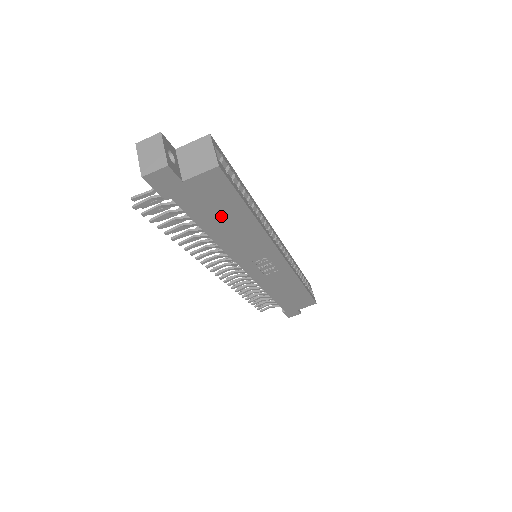
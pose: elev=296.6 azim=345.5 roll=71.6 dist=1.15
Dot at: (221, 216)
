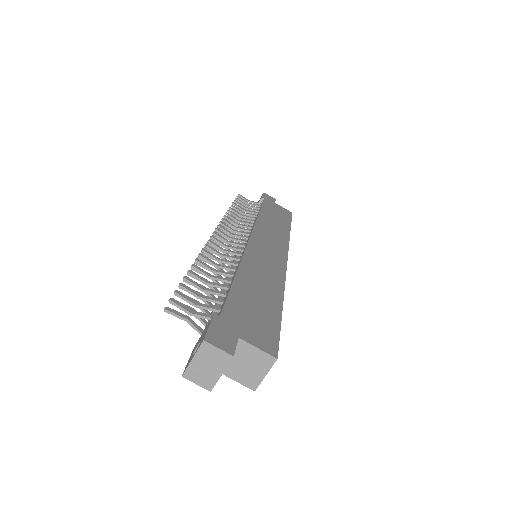
Dot at: occluded
